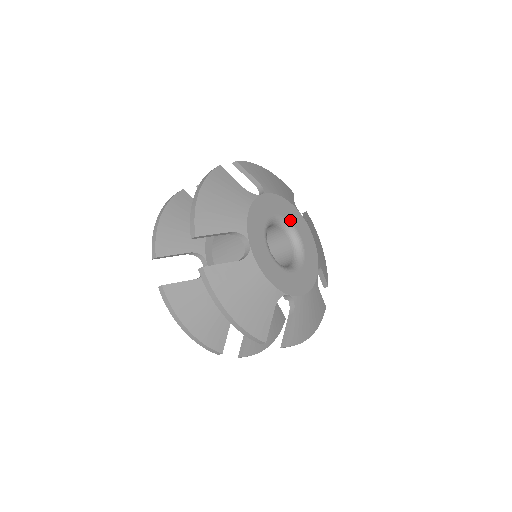
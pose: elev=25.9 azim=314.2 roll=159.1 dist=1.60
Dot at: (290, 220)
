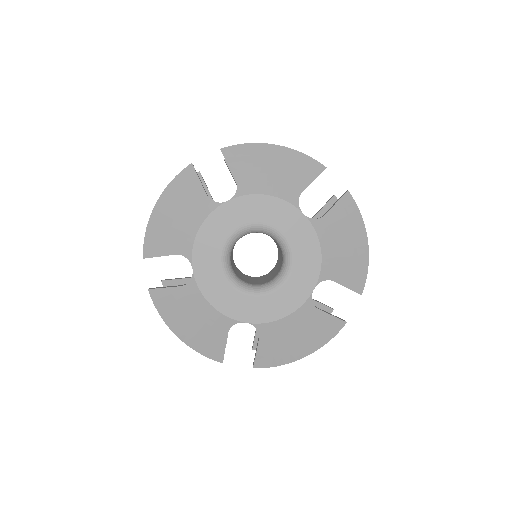
Dot at: (230, 231)
